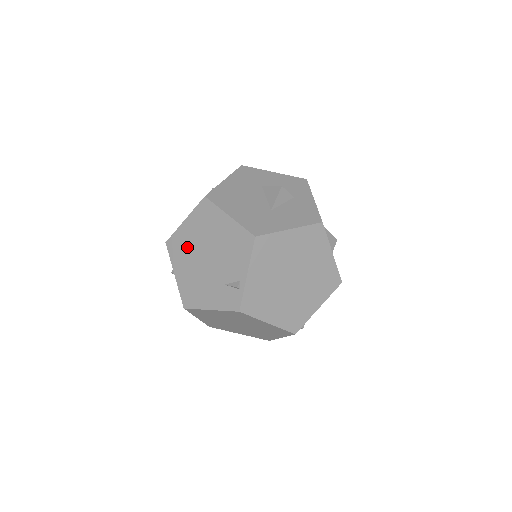
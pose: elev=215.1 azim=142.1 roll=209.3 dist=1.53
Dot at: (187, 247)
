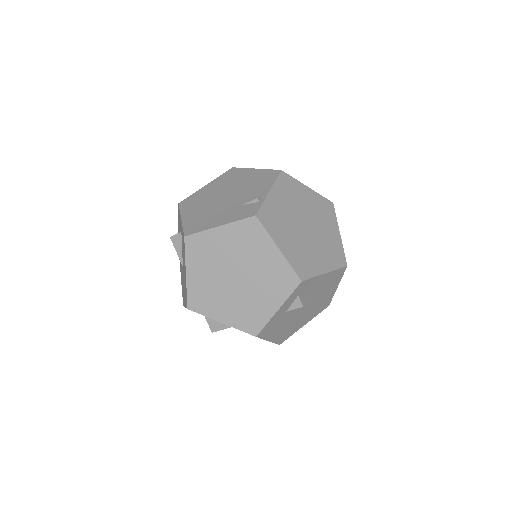
Dot at: (204, 198)
